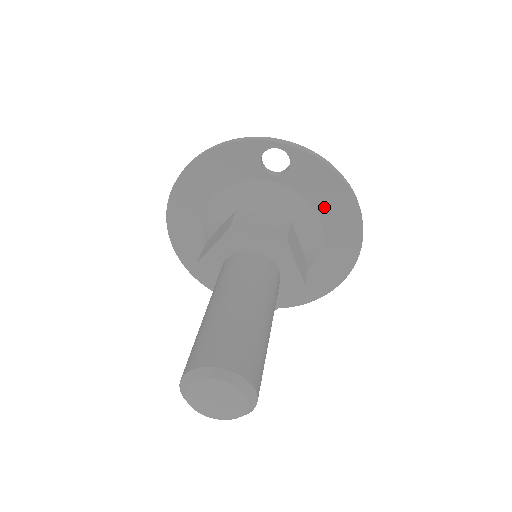
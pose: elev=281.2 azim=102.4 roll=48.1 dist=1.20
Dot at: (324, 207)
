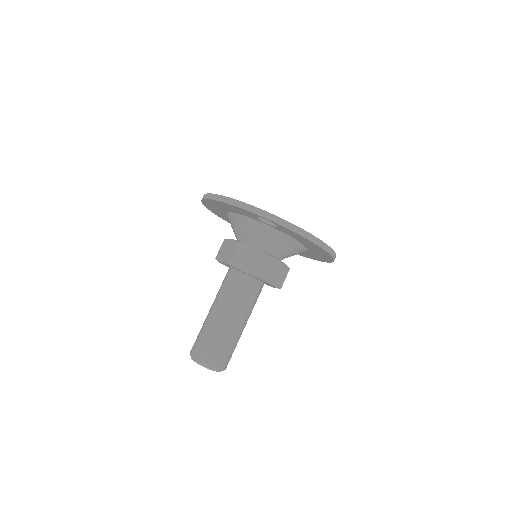
Dot at: (305, 243)
